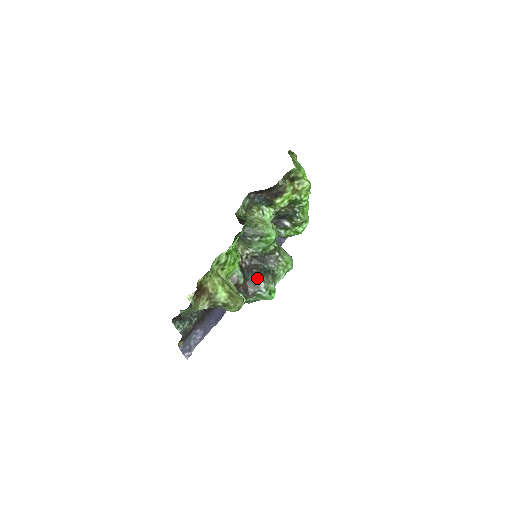
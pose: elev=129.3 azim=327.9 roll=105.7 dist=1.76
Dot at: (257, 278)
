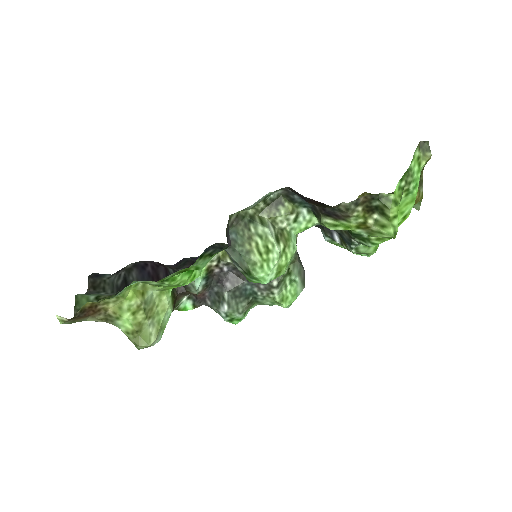
Dot at: (224, 296)
